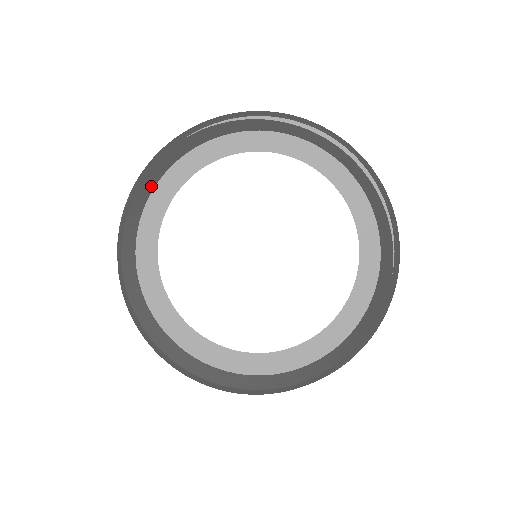
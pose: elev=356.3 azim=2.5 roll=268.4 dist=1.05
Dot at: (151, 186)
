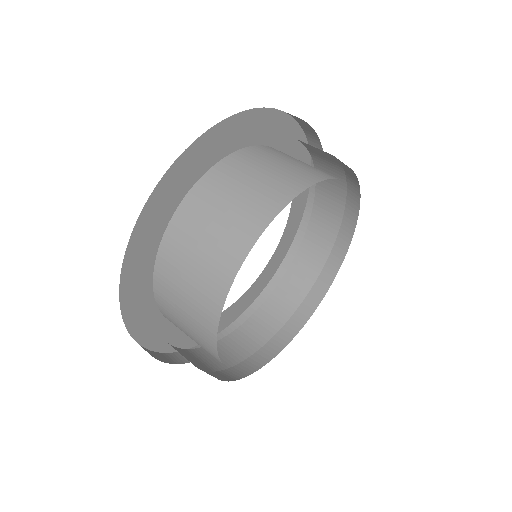
Dot at: occluded
